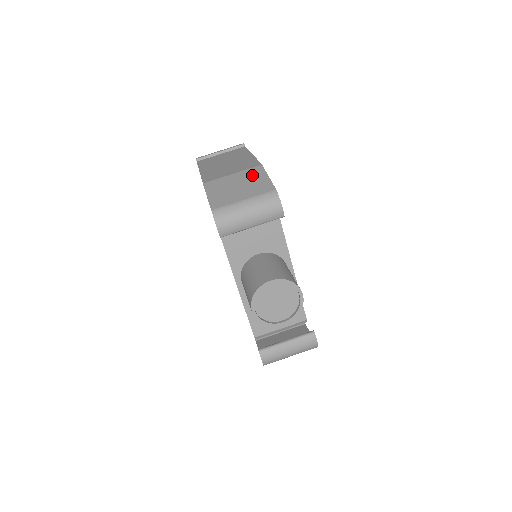
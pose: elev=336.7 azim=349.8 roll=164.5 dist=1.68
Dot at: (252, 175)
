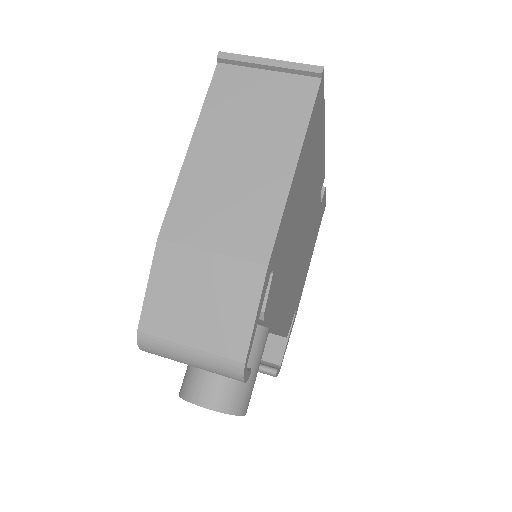
Dot at: (235, 287)
